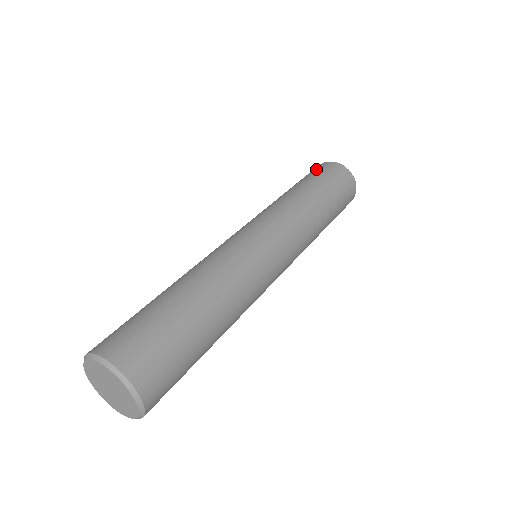
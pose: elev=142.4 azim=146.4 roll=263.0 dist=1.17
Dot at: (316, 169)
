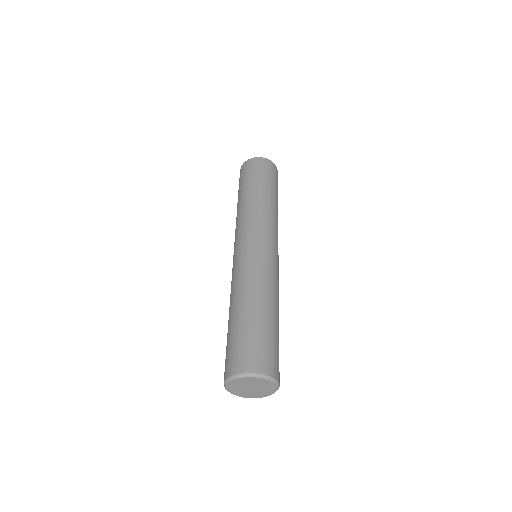
Dot at: (243, 172)
